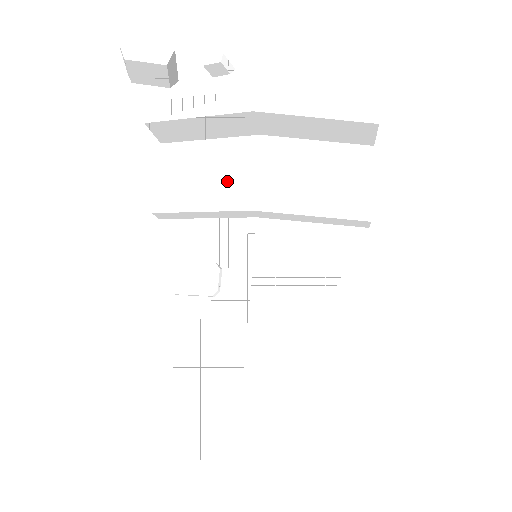
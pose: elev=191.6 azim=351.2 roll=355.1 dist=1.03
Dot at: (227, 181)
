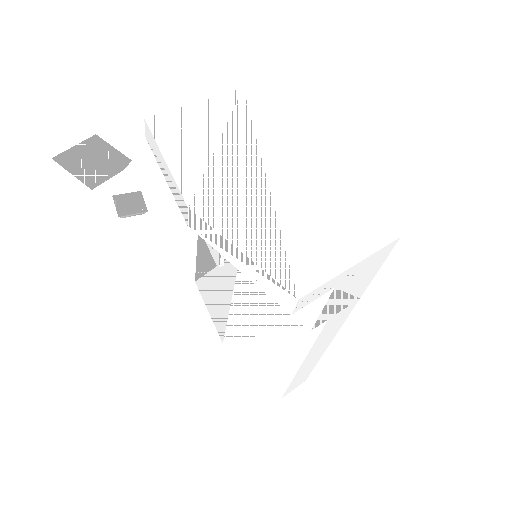
Dot at: occluded
